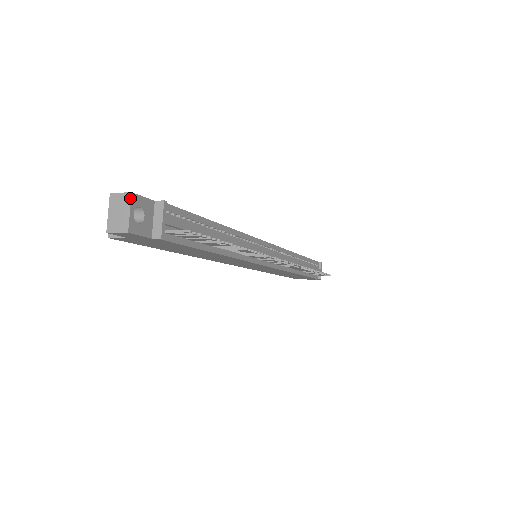
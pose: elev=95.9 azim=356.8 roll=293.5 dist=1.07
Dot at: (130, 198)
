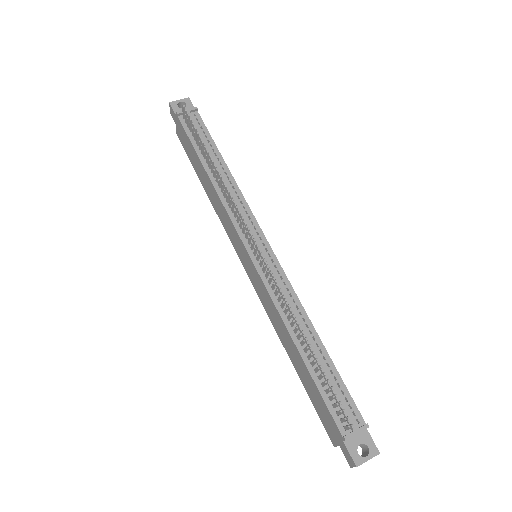
Dot at: (186, 98)
